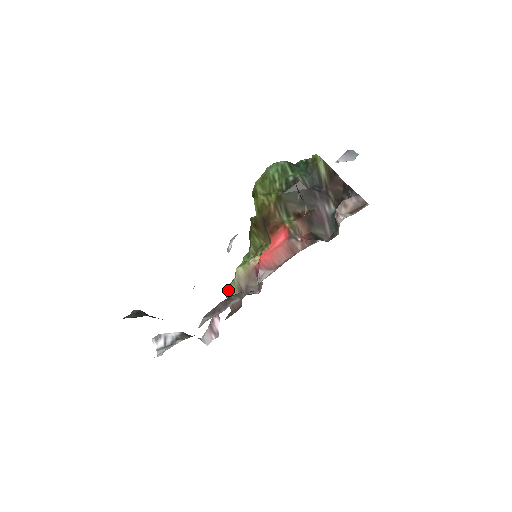
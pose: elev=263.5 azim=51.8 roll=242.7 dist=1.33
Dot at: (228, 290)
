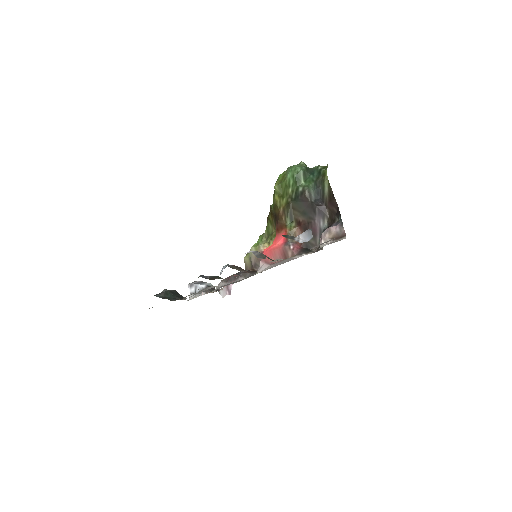
Dot at: (245, 258)
